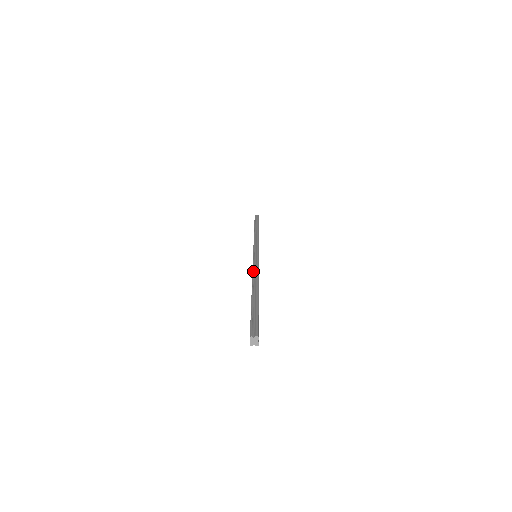
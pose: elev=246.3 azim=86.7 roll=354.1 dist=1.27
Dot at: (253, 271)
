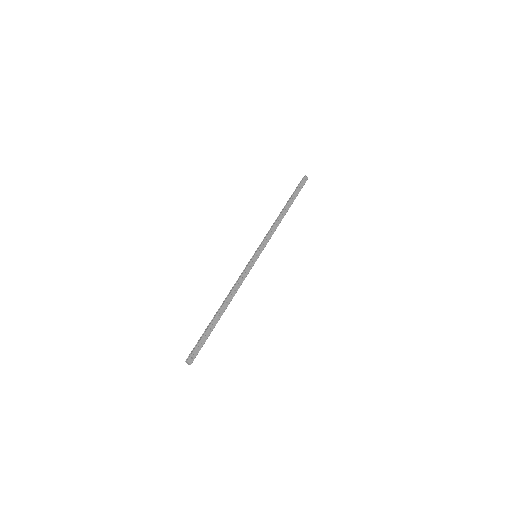
Dot at: (234, 284)
